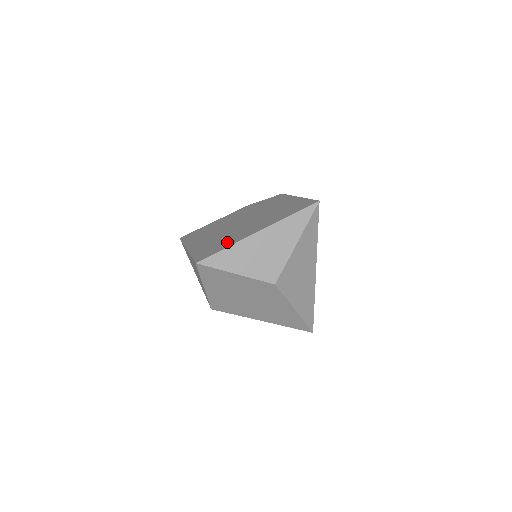
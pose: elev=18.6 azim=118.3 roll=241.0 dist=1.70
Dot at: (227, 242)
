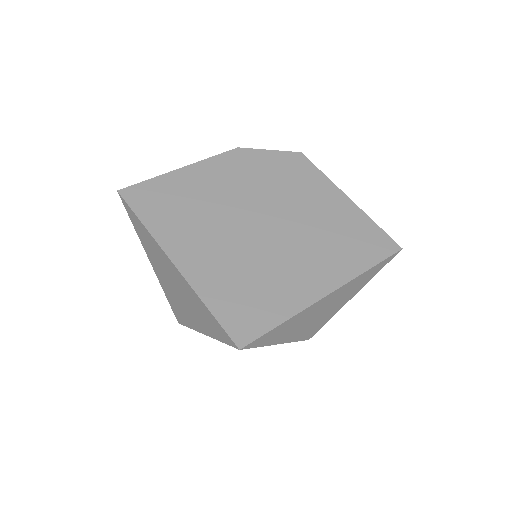
Dot at: (275, 299)
